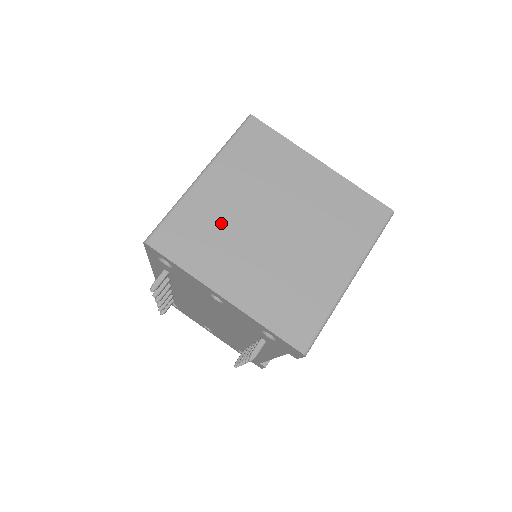
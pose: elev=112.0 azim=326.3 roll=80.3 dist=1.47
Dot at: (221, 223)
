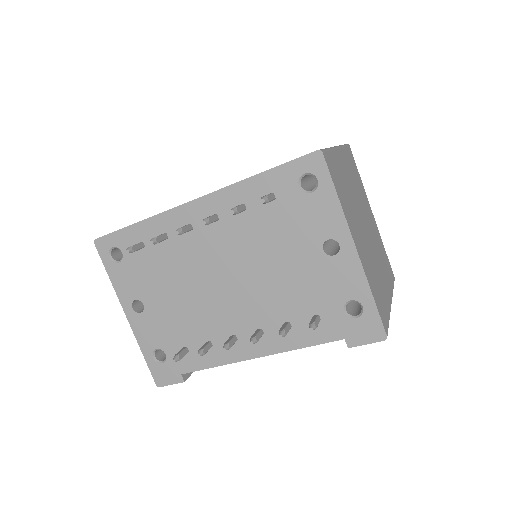
Dot at: (348, 192)
